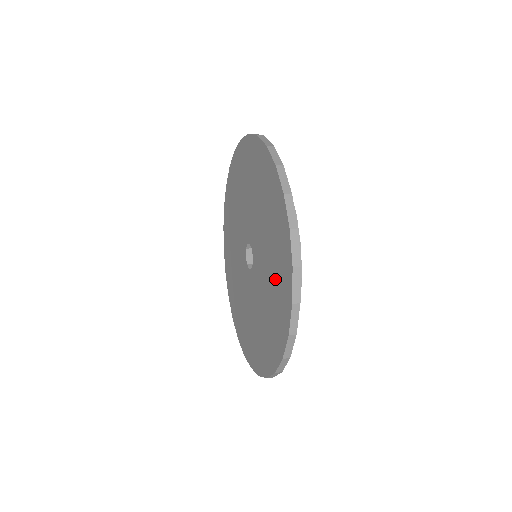
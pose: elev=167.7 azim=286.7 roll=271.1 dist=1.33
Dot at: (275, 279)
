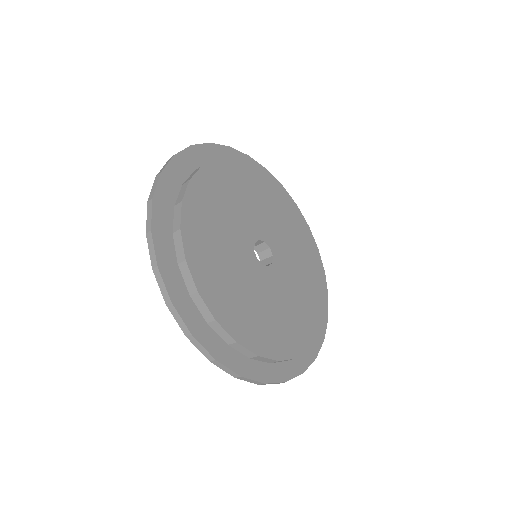
Dot at: occluded
